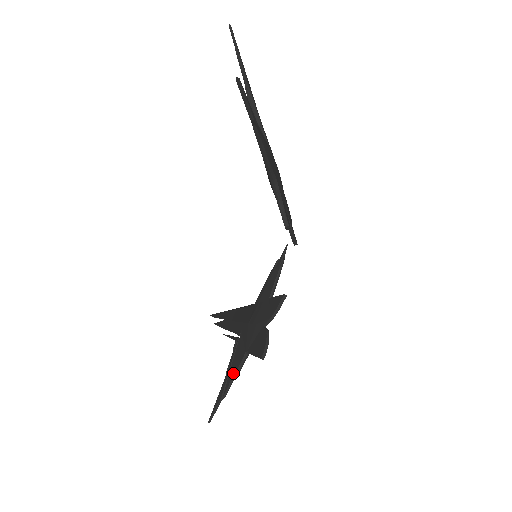
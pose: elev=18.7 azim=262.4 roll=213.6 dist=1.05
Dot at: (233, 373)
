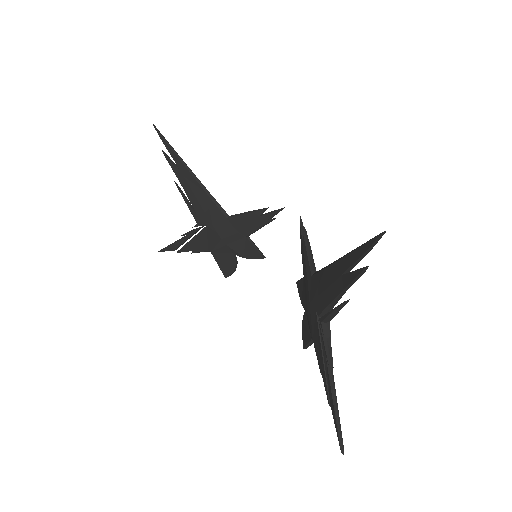
Dot at: (191, 250)
